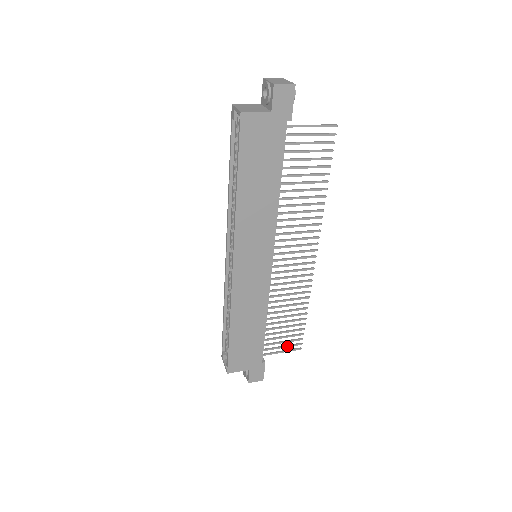
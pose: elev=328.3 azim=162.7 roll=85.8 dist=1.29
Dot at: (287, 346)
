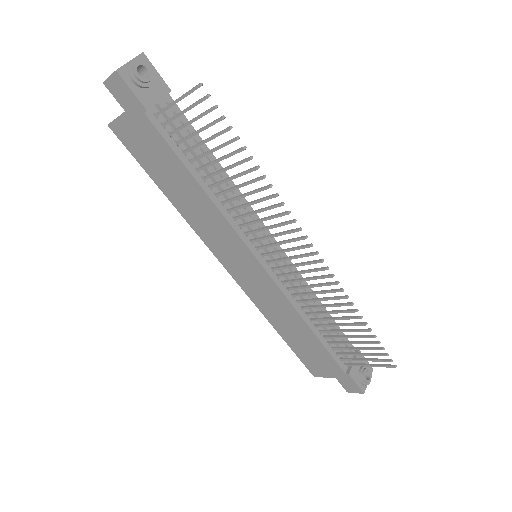
Dot at: (371, 360)
